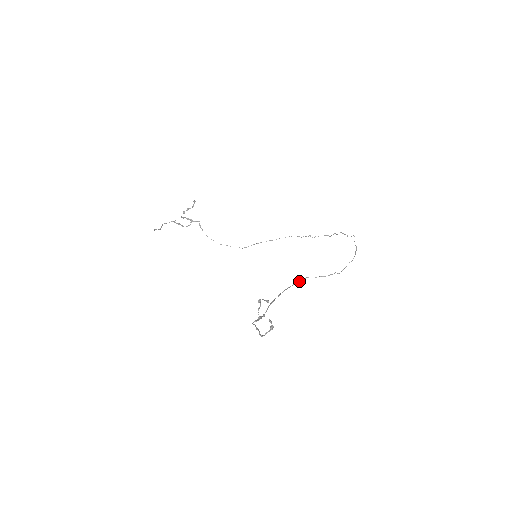
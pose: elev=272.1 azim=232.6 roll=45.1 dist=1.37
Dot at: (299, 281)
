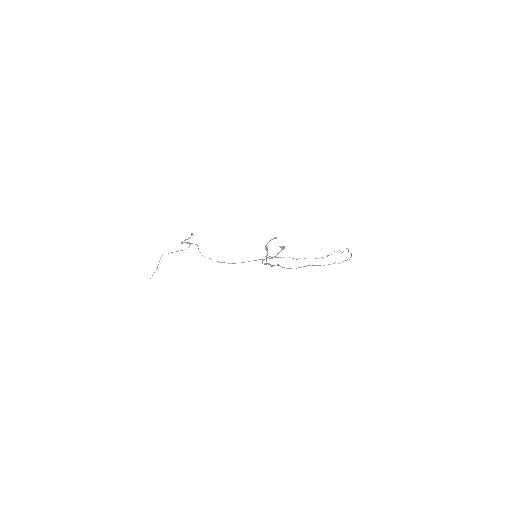
Dot at: occluded
